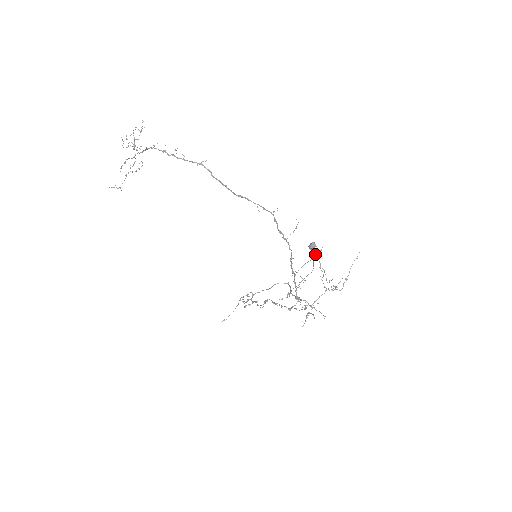
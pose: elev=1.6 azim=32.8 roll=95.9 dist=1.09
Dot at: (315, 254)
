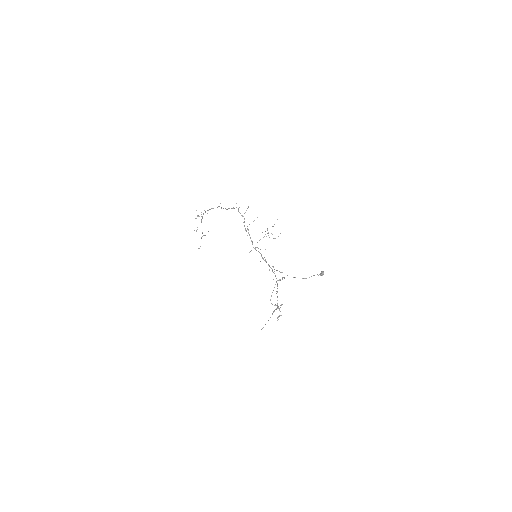
Dot at: (319, 274)
